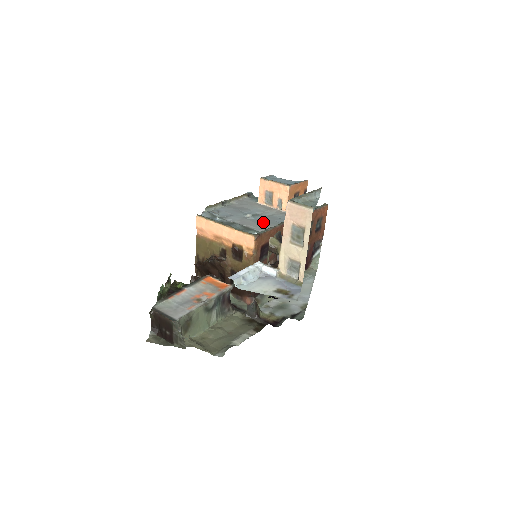
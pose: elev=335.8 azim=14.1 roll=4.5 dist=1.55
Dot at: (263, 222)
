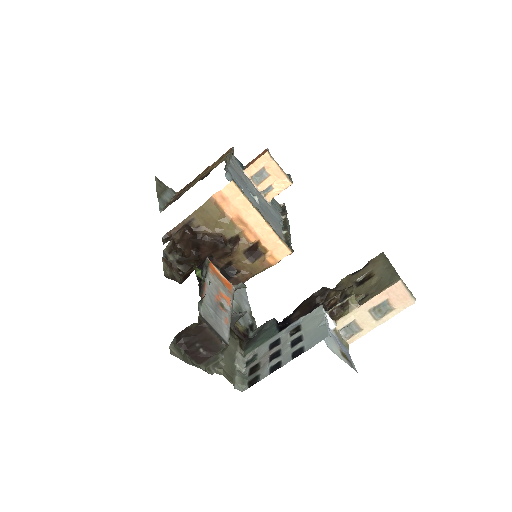
Dot at: (270, 217)
